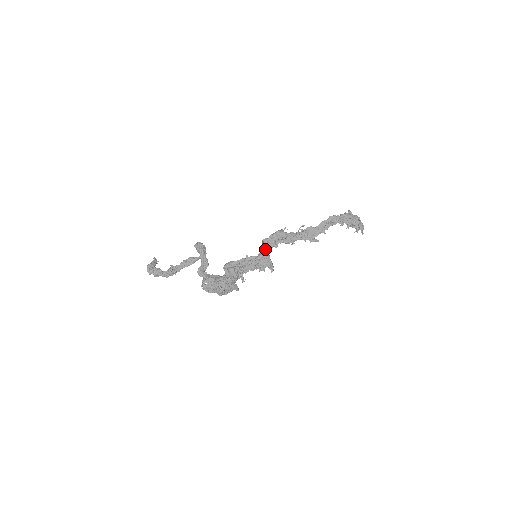
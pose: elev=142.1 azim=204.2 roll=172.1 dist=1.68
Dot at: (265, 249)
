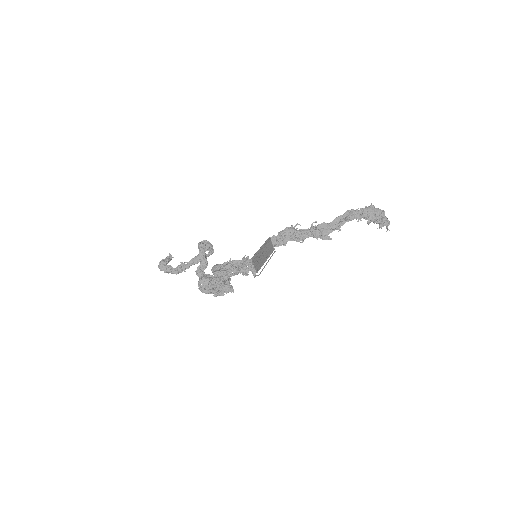
Dot at: (257, 251)
